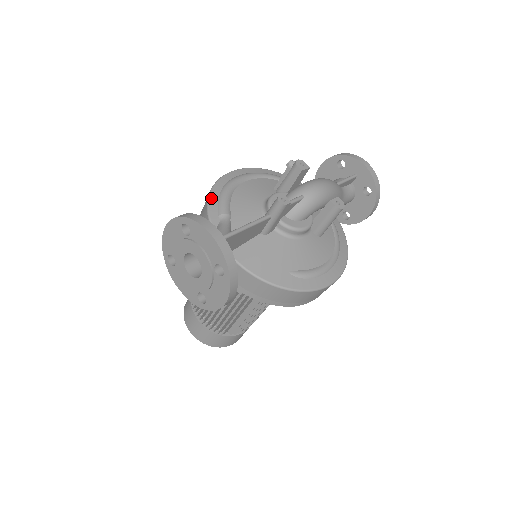
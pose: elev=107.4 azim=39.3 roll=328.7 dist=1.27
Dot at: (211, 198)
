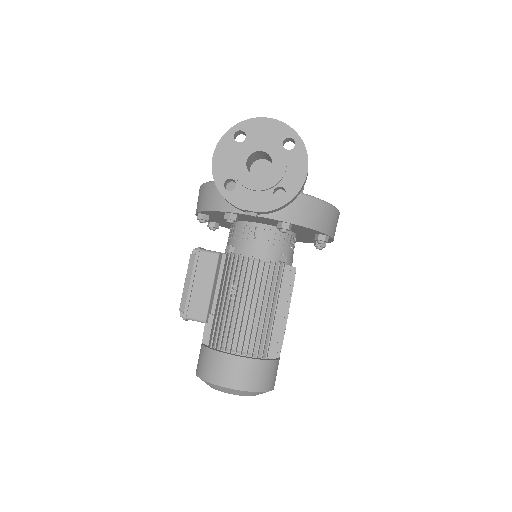
Dot at: (212, 181)
